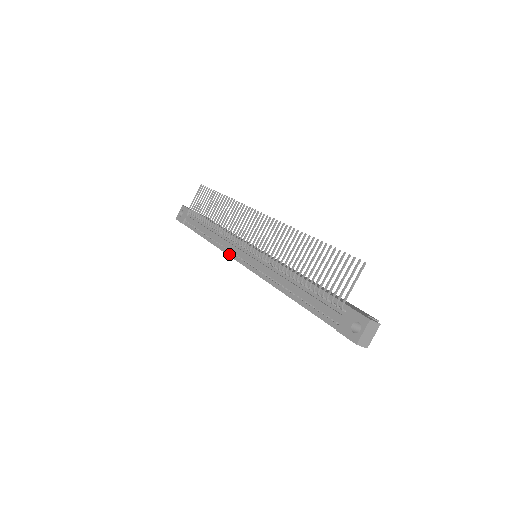
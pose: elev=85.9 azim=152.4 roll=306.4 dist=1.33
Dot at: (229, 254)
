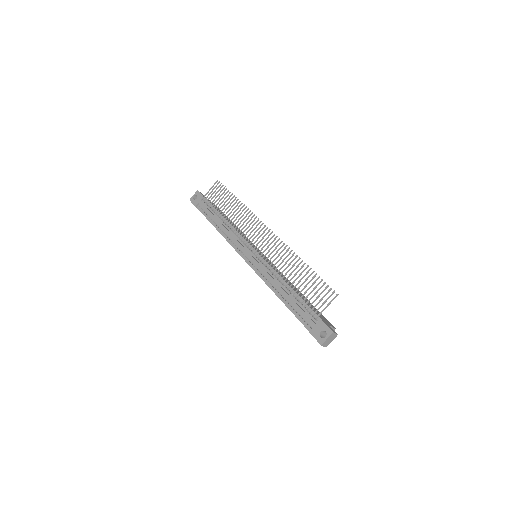
Dot at: (235, 249)
